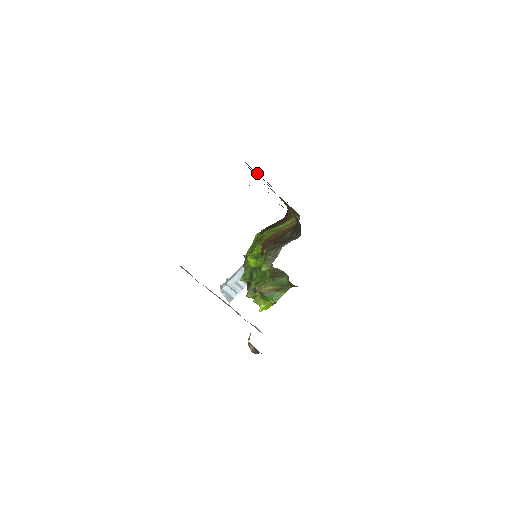
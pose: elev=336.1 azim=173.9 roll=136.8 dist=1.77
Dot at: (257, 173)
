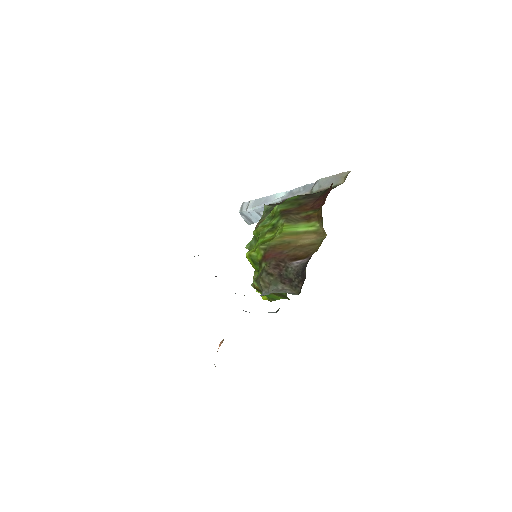
Dot at: occluded
